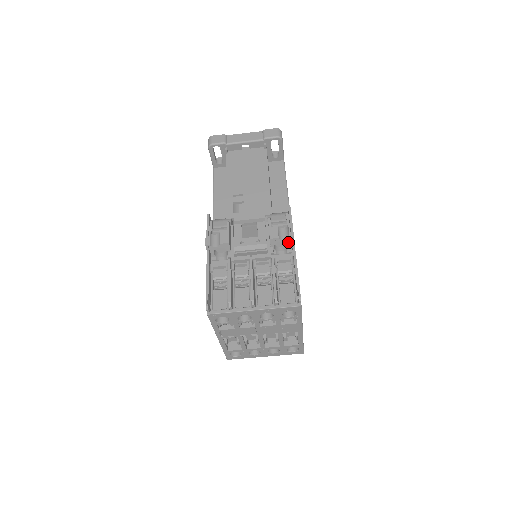
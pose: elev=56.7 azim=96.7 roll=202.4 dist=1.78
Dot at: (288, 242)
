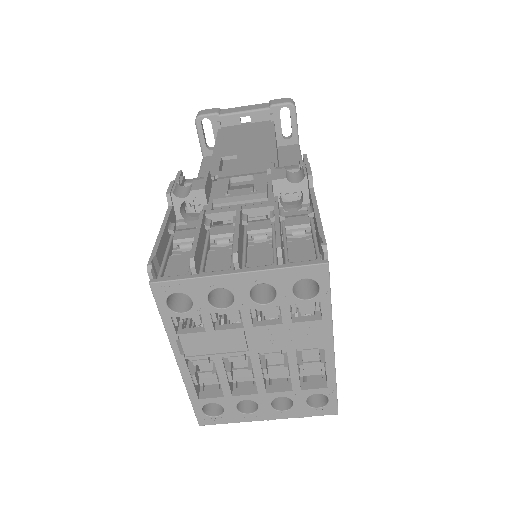
Dot at: (303, 188)
